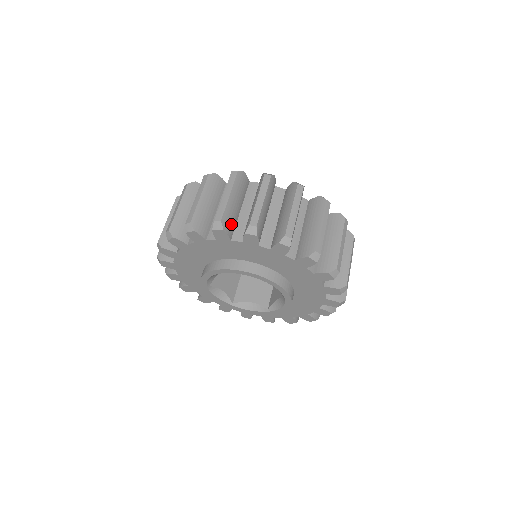
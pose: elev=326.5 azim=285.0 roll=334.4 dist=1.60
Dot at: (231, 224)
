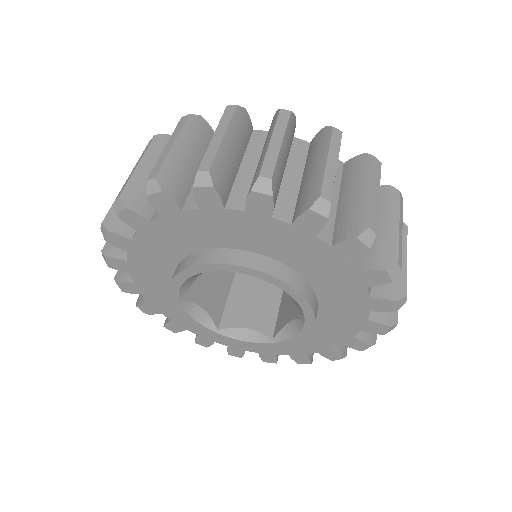
Dot at: (225, 181)
